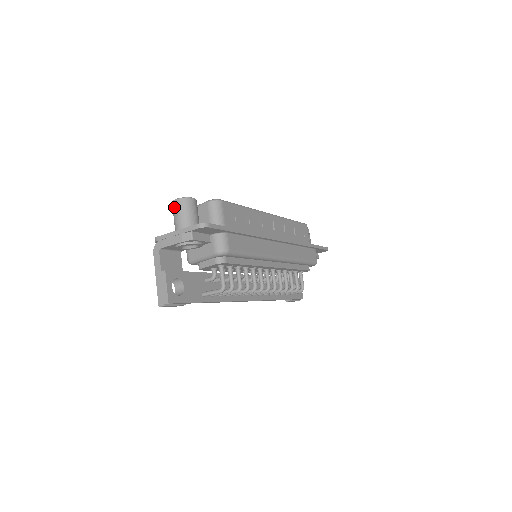
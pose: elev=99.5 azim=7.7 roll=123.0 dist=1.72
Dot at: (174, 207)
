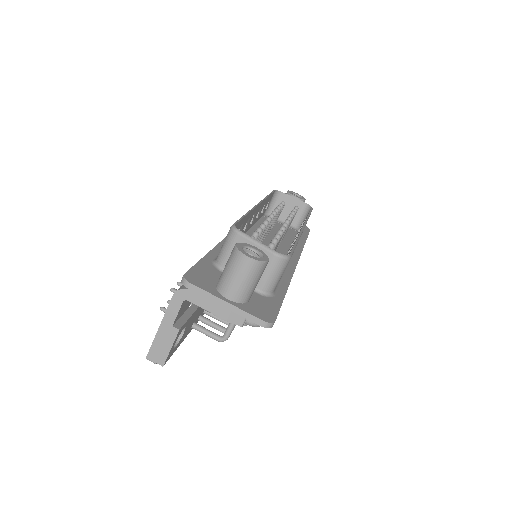
Dot at: (238, 264)
